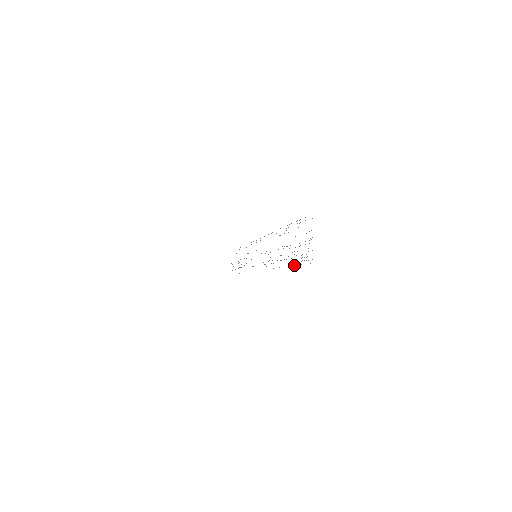
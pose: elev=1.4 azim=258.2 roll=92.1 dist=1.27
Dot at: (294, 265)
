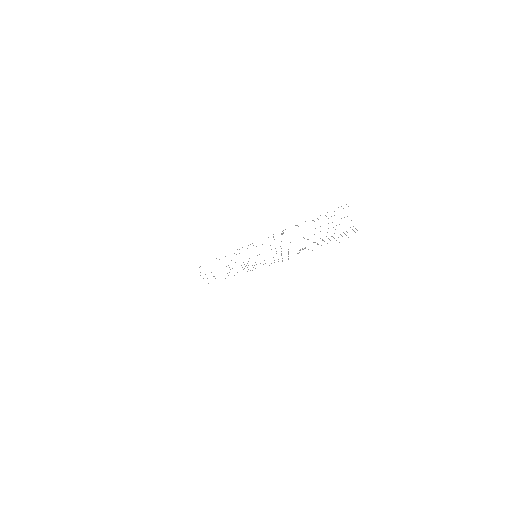
Dot at: occluded
